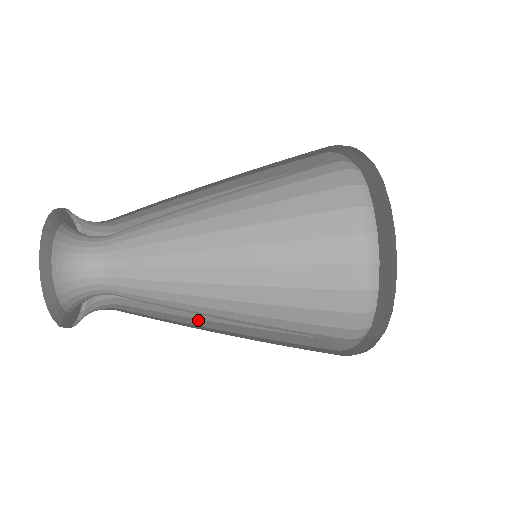
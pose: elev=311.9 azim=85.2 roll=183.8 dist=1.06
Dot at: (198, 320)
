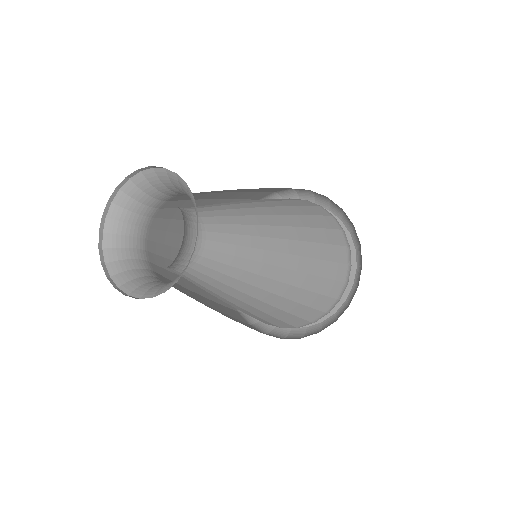
Dot at: occluded
